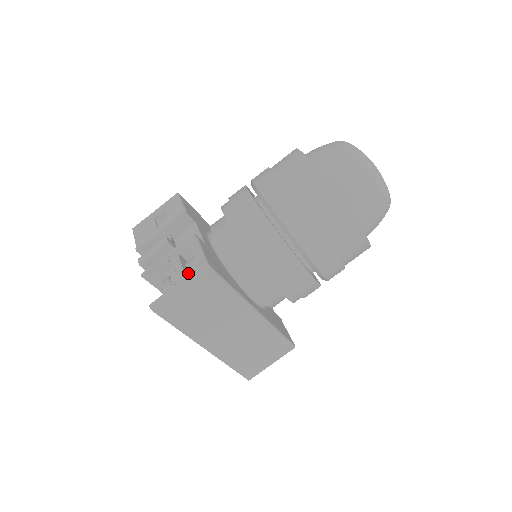
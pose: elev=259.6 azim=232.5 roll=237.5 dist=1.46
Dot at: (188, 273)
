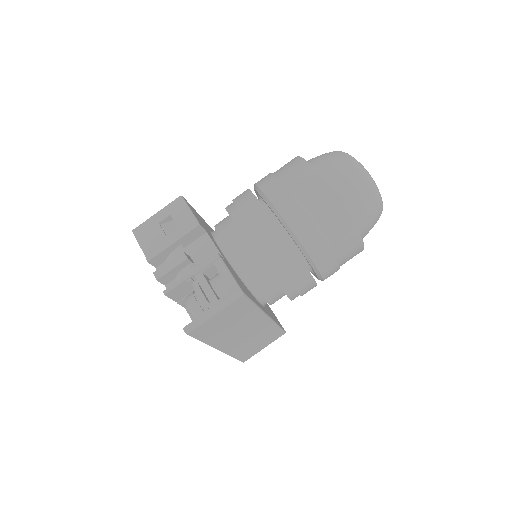
Dot at: (221, 298)
